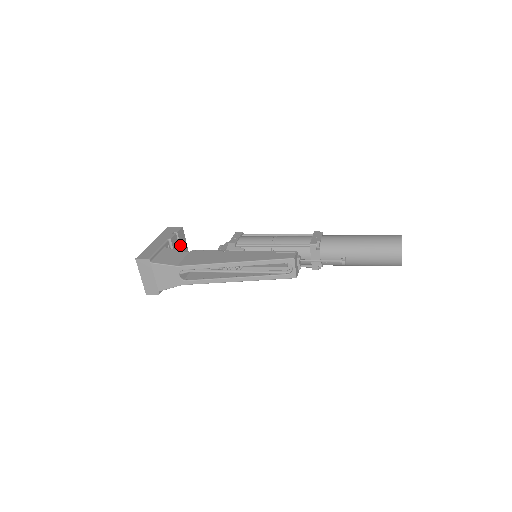
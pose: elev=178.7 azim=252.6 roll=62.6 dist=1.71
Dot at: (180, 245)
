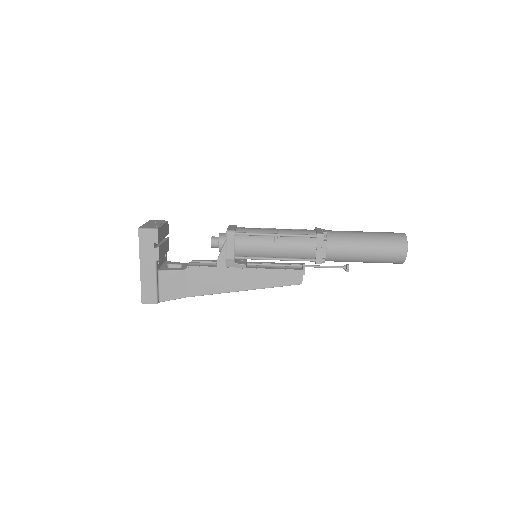
Dot at: occluded
